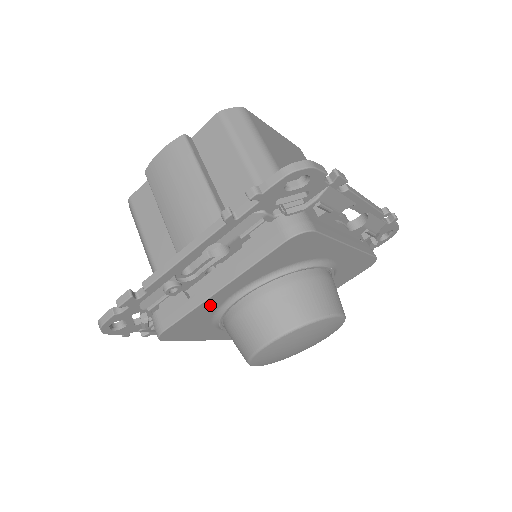
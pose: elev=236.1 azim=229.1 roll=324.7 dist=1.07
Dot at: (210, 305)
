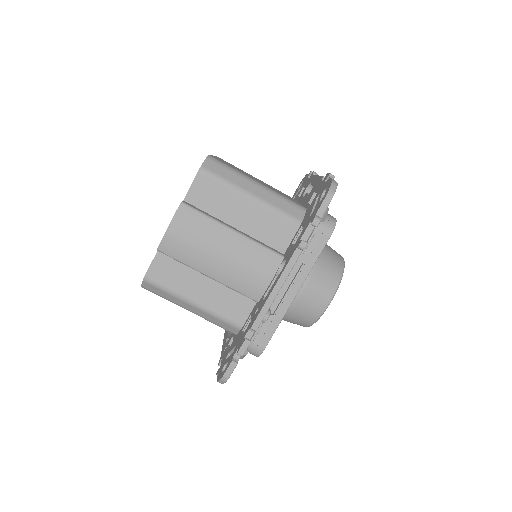
Dot at: occluded
